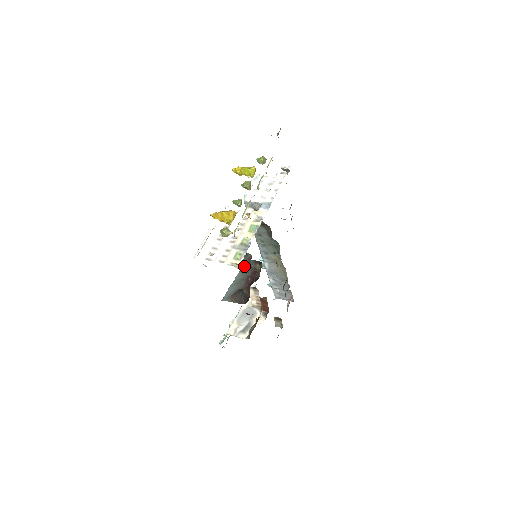
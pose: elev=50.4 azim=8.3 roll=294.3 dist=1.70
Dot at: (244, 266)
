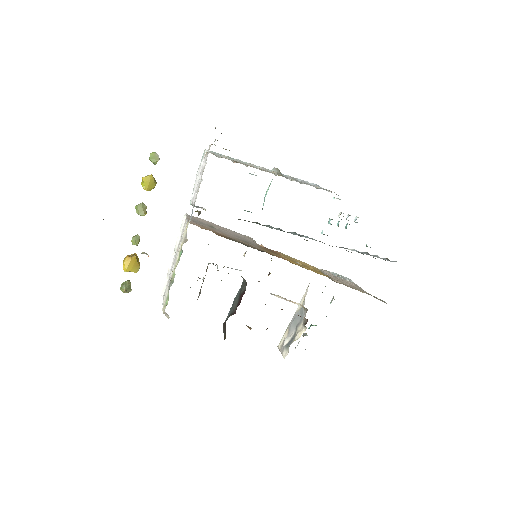
Dot at: (241, 276)
